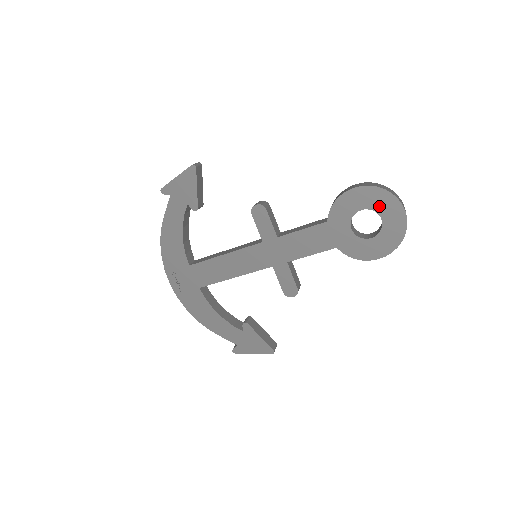
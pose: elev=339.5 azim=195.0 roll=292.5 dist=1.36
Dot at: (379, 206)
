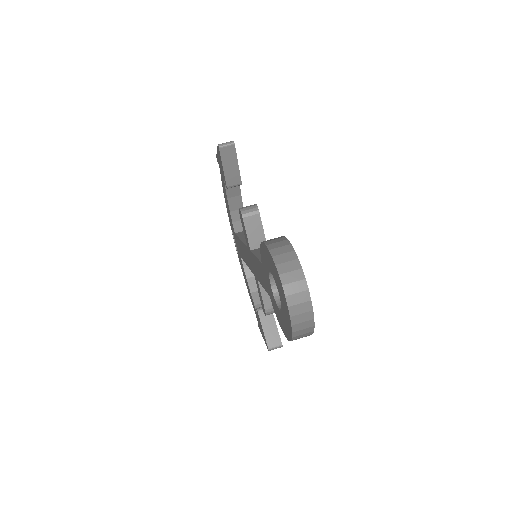
Dot at: (276, 280)
